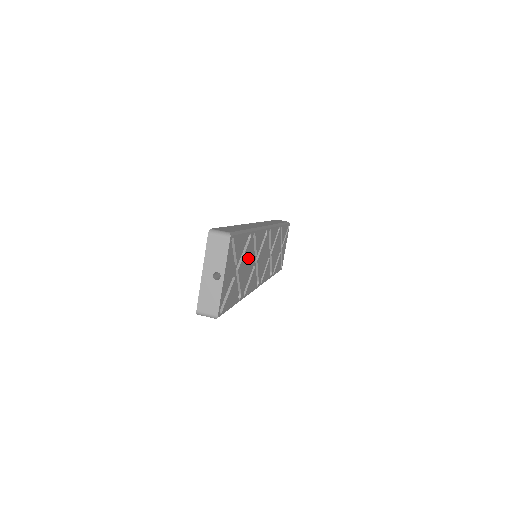
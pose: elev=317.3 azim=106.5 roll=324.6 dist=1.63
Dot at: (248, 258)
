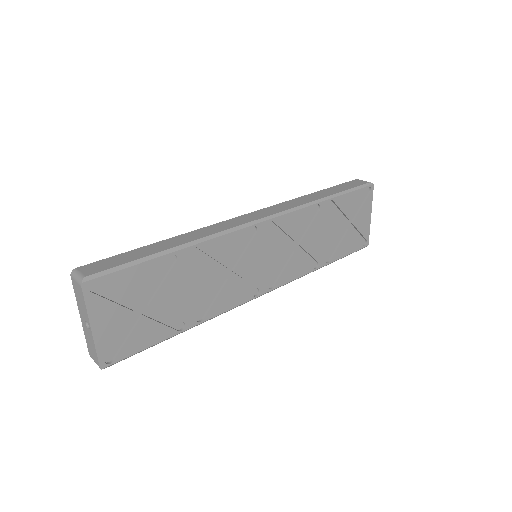
Dot at: (186, 280)
